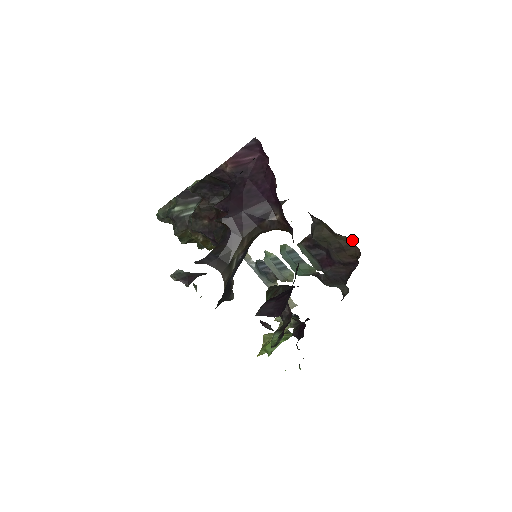
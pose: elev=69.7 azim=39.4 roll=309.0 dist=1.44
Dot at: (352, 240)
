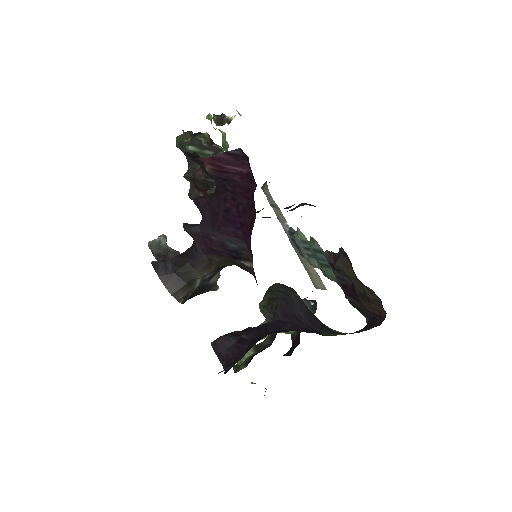
Dot at: (380, 299)
